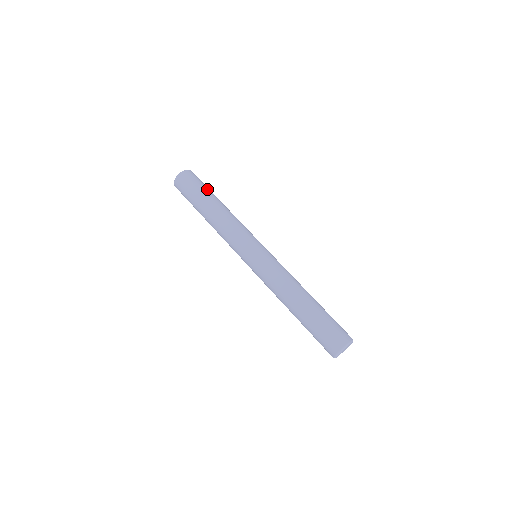
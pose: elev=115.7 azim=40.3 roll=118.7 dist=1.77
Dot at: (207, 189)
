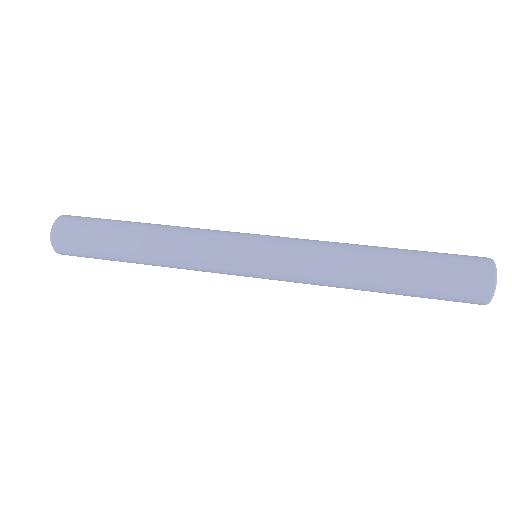
Dot at: occluded
